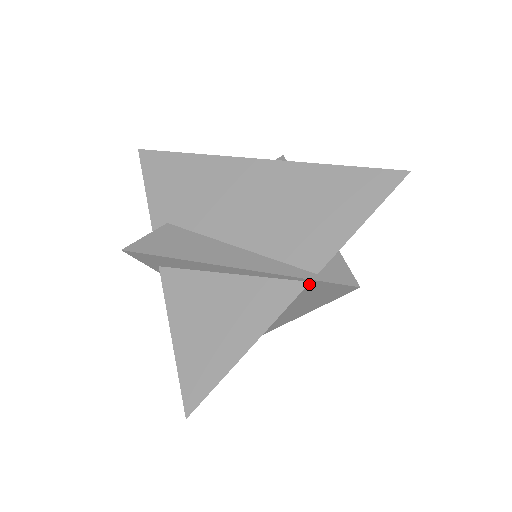
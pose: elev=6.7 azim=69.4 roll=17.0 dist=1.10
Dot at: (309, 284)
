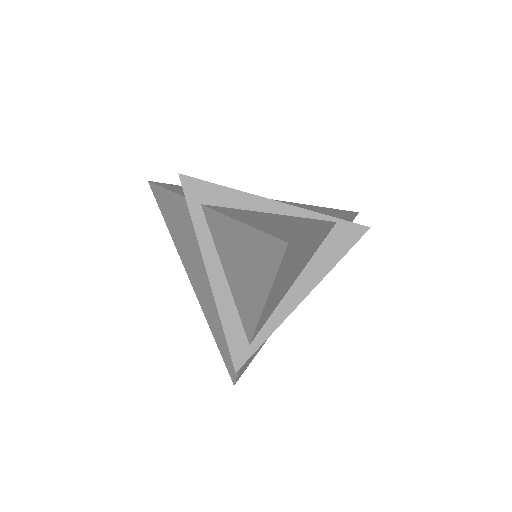
Dot at: (334, 227)
